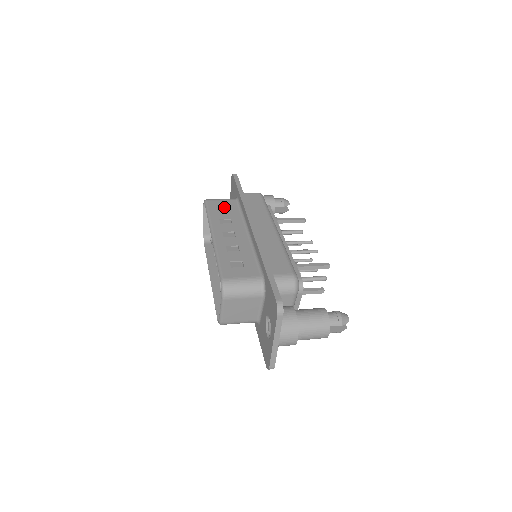
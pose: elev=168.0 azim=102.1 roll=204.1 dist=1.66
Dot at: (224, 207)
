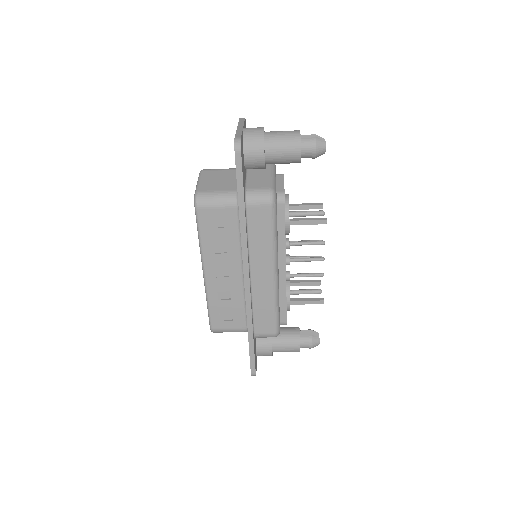
Dot at: occluded
